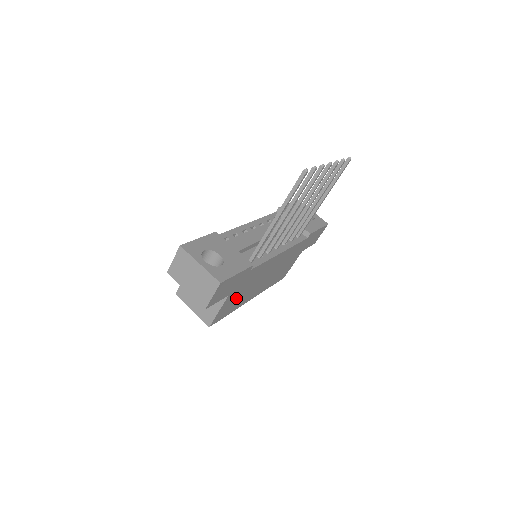
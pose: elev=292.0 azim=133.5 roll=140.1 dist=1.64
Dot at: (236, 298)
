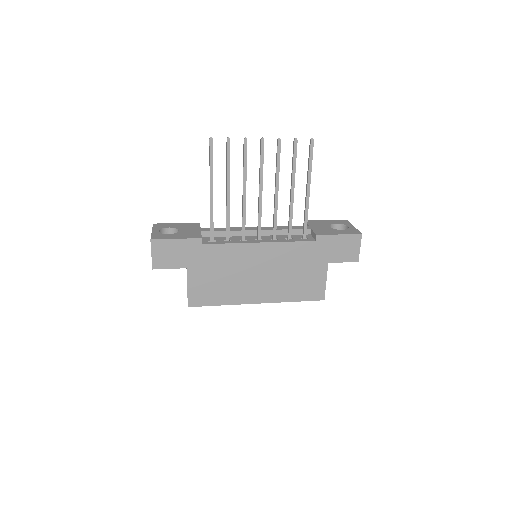
Dot at: (212, 282)
